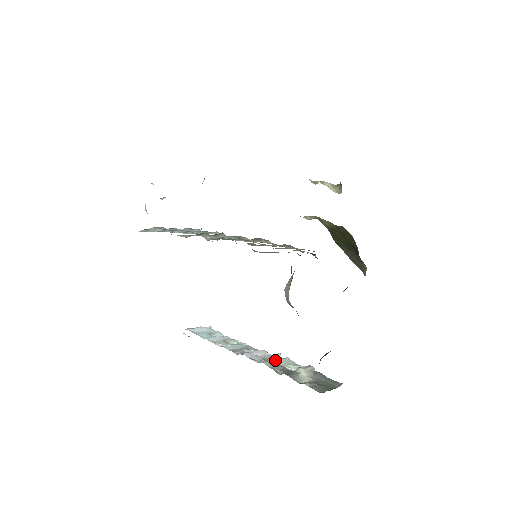
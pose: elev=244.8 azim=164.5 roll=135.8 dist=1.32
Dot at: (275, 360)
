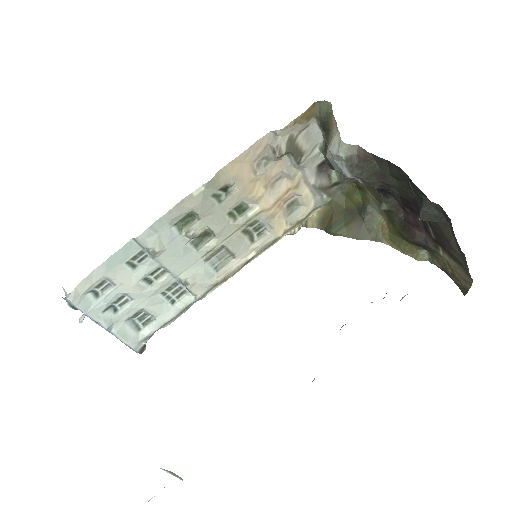
Dot at: occluded
